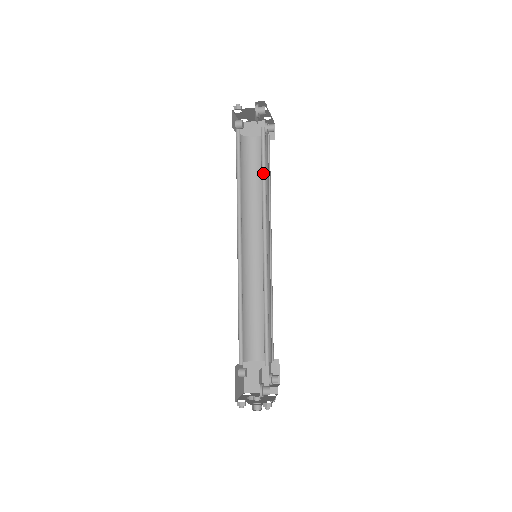
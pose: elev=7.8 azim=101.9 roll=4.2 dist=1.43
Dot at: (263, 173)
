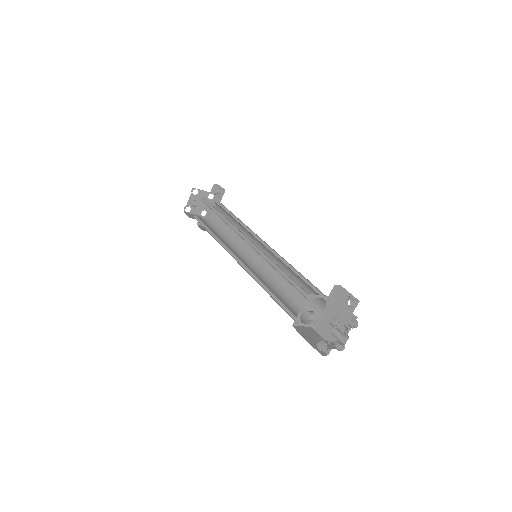
Dot at: (232, 218)
